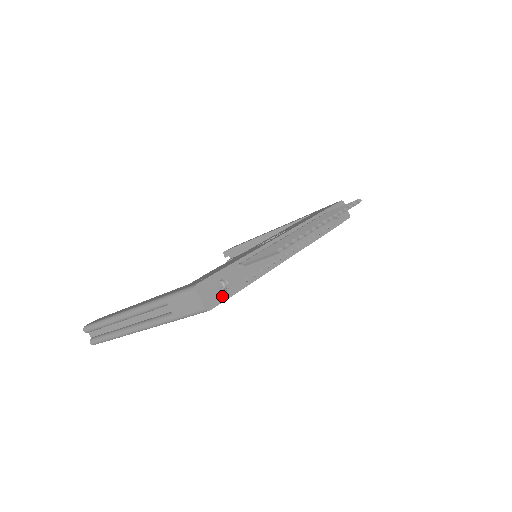
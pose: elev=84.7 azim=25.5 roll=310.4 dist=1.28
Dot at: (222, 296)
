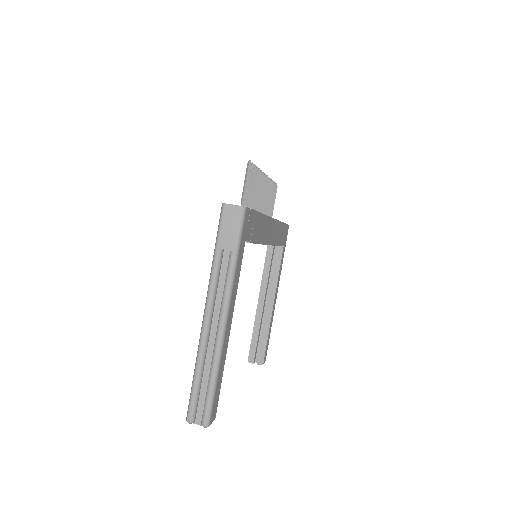
Dot at: occluded
